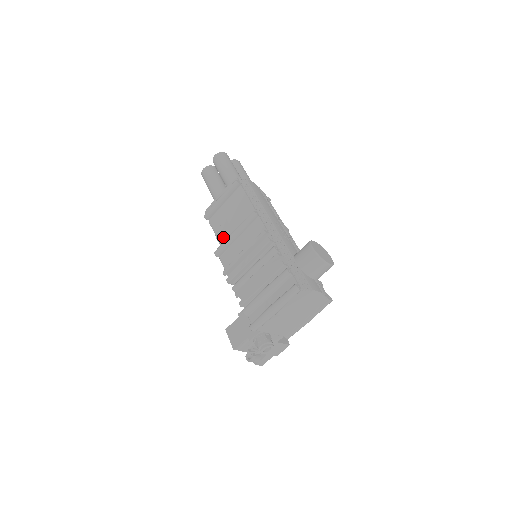
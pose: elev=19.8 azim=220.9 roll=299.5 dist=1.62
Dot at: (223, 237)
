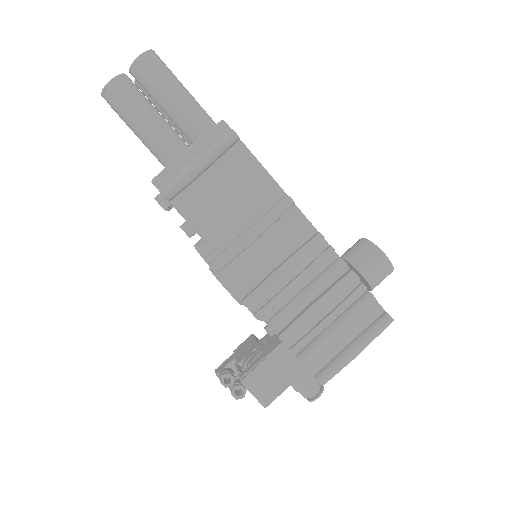
Dot at: (219, 237)
